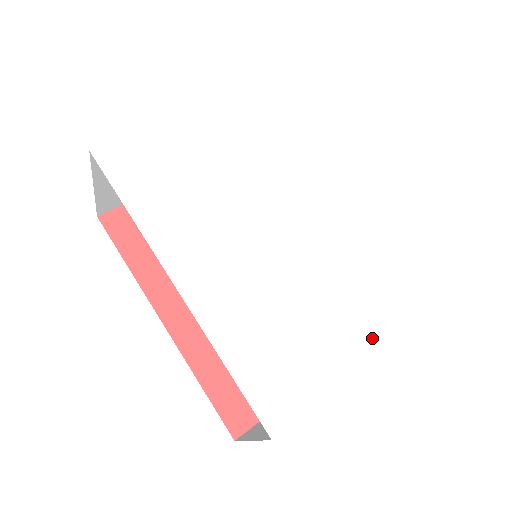
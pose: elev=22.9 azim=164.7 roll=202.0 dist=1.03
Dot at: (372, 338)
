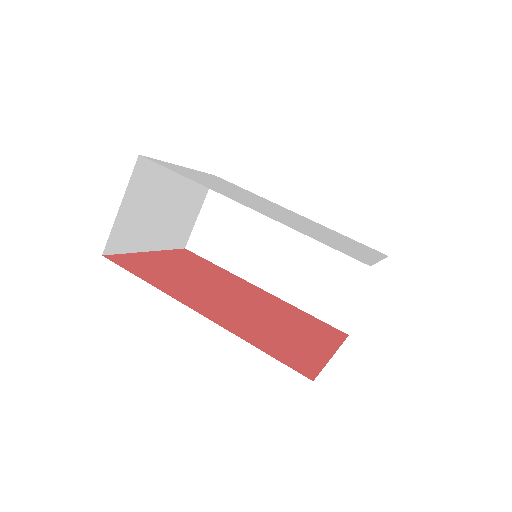
Dot at: (372, 254)
